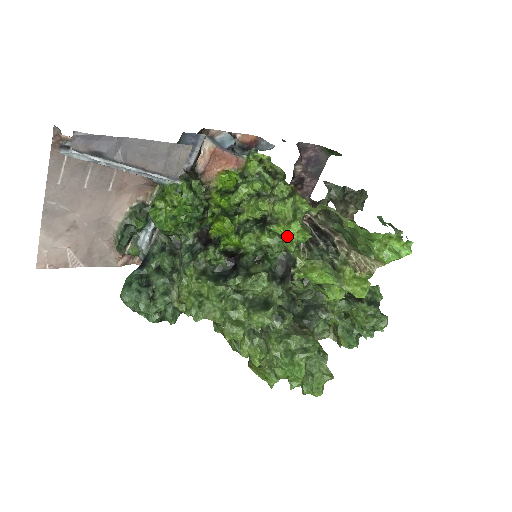
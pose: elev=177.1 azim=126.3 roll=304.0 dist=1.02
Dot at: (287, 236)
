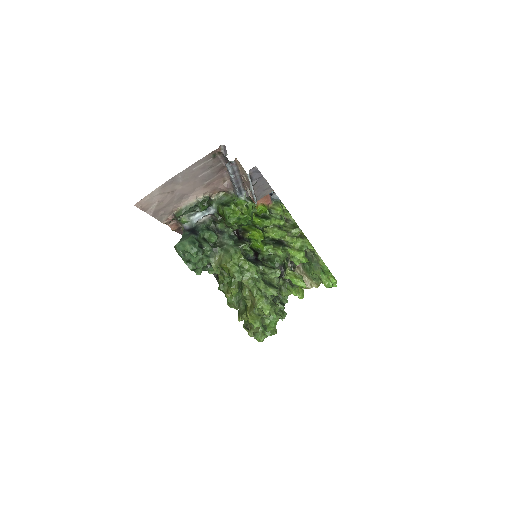
Dot at: (296, 257)
